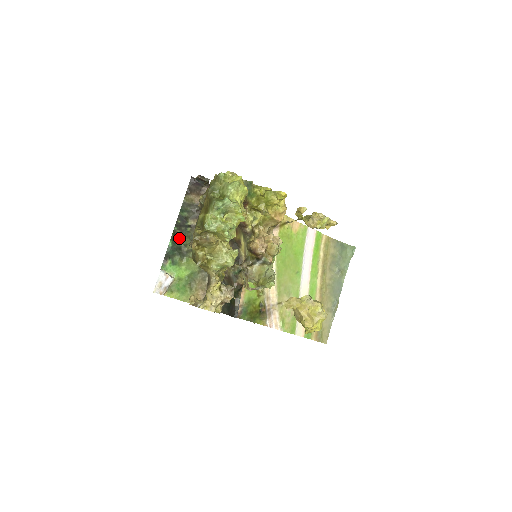
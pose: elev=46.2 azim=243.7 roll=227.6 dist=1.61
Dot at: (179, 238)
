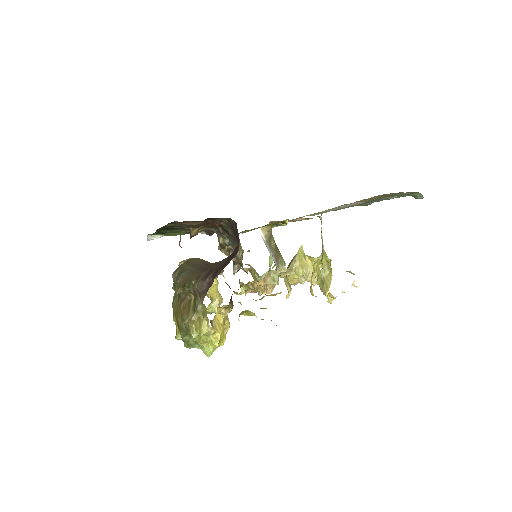
Dot at: (165, 231)
